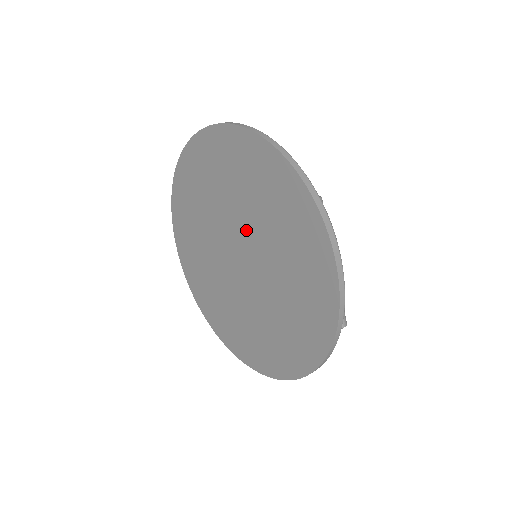
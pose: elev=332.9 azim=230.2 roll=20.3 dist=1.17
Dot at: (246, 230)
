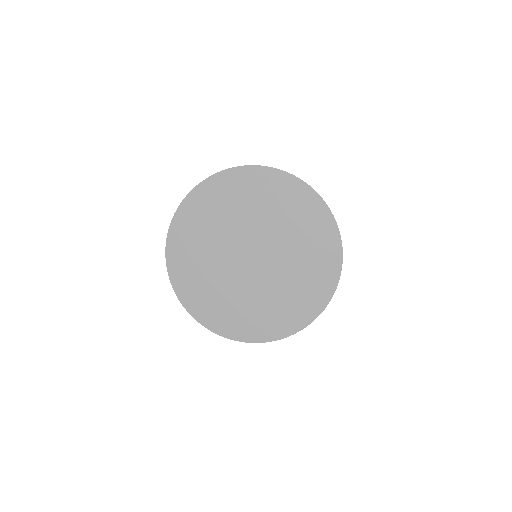
Dot at: (244, 232)
